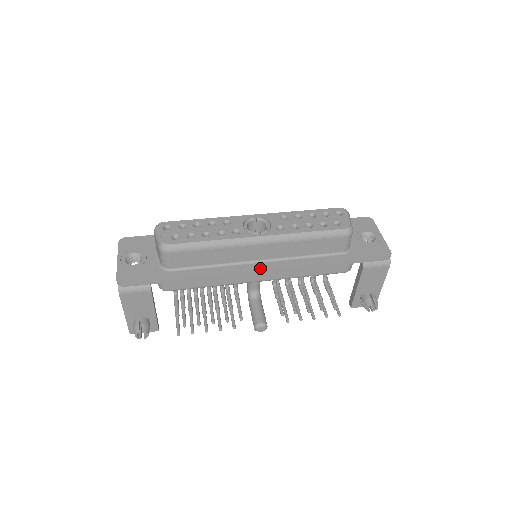
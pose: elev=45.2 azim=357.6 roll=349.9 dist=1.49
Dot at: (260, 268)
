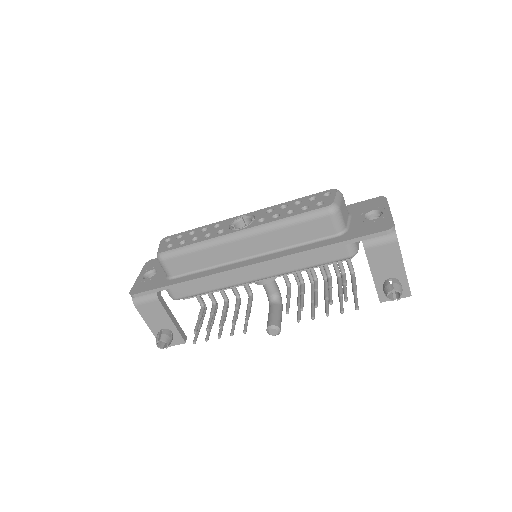
Dot at: (248, 264)
